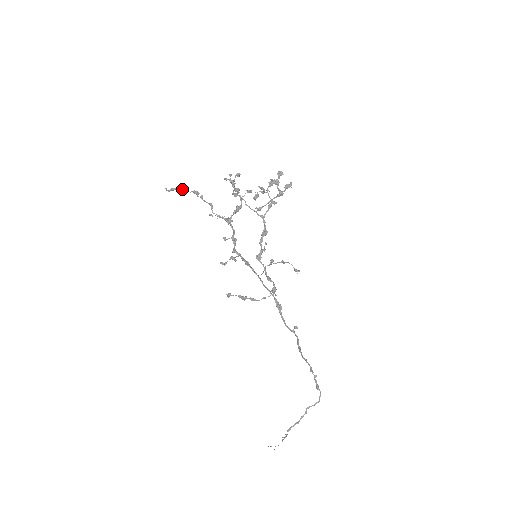
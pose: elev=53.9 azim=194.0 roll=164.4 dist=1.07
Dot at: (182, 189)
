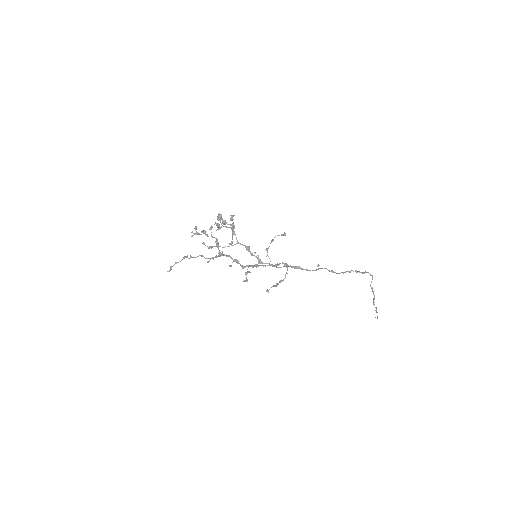
Dot at: (176, 263)
